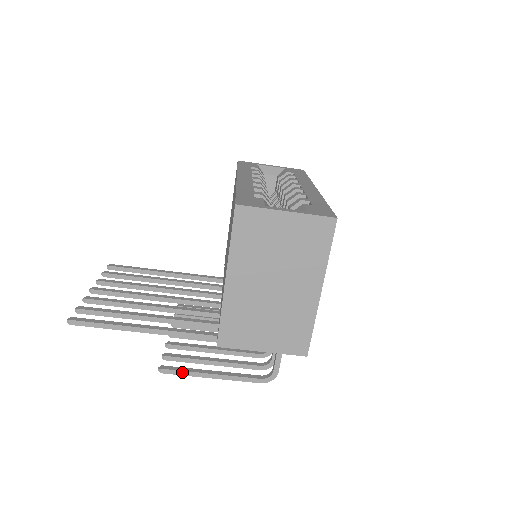
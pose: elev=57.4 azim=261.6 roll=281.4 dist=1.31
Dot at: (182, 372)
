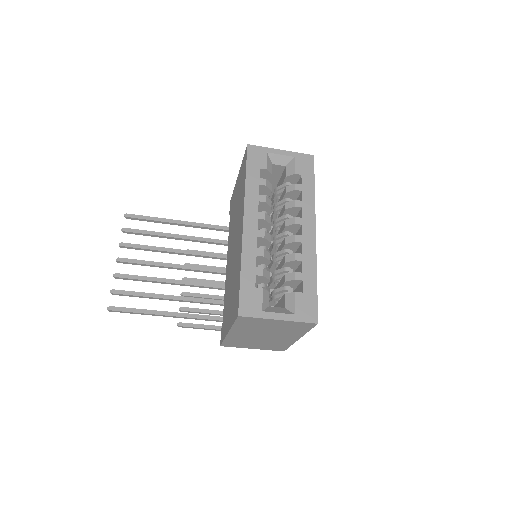
Dot at: (195, 328)
